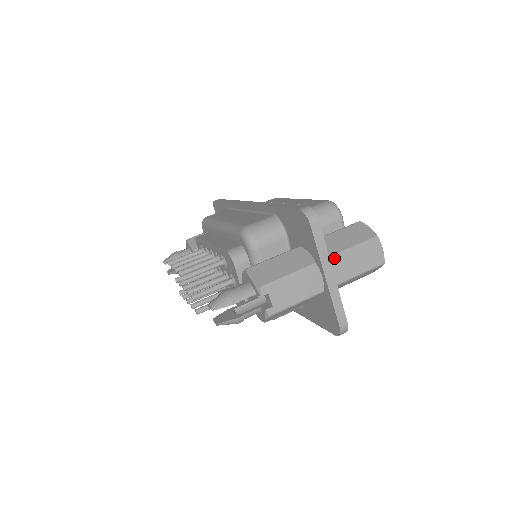
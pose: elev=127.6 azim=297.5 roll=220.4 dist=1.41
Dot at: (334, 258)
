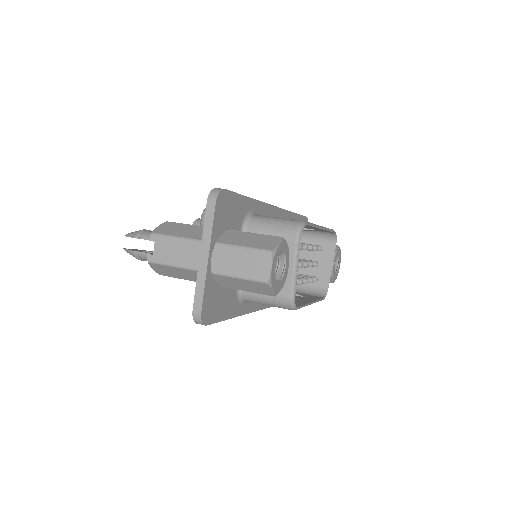
Dot at: (220, 246)
